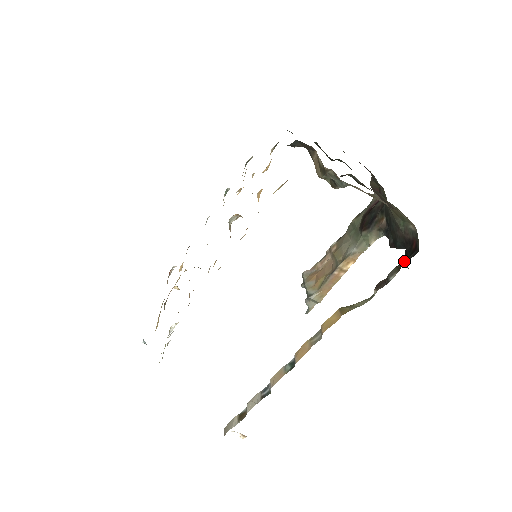
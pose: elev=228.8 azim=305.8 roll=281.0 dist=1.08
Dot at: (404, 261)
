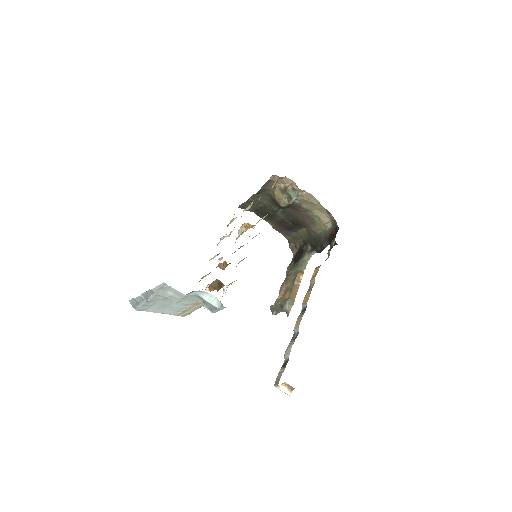
Dot at: occluded
